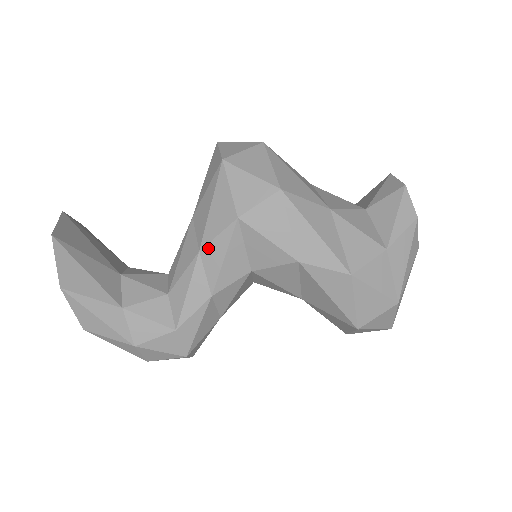
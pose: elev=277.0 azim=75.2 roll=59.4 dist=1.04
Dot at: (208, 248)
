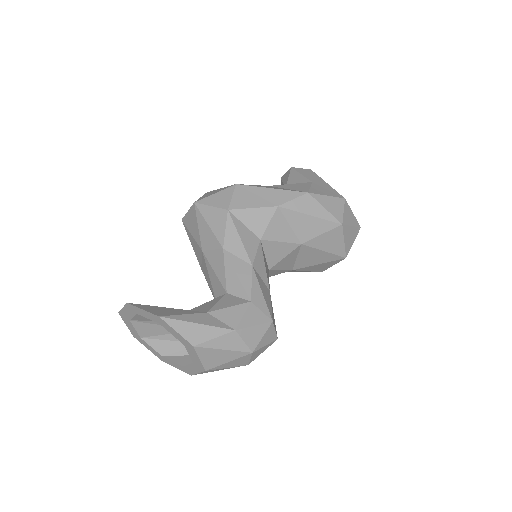
Dot at: (226, 241)
